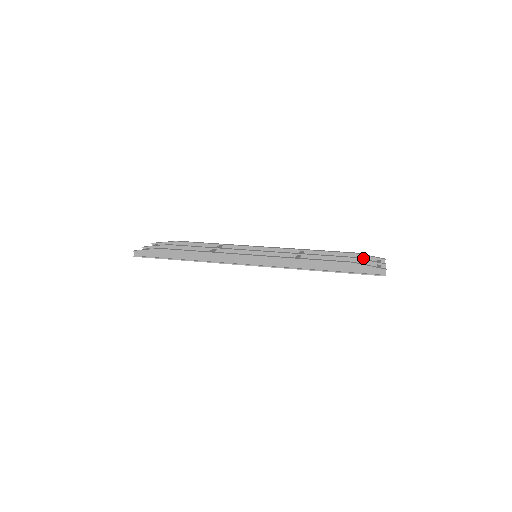
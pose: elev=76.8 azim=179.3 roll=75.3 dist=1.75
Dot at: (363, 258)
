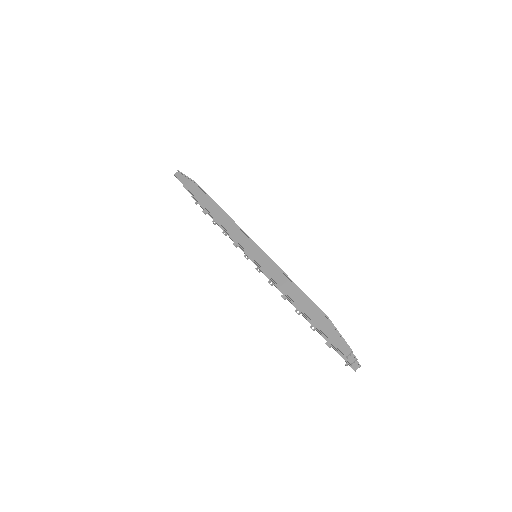
Dot at: occluded
